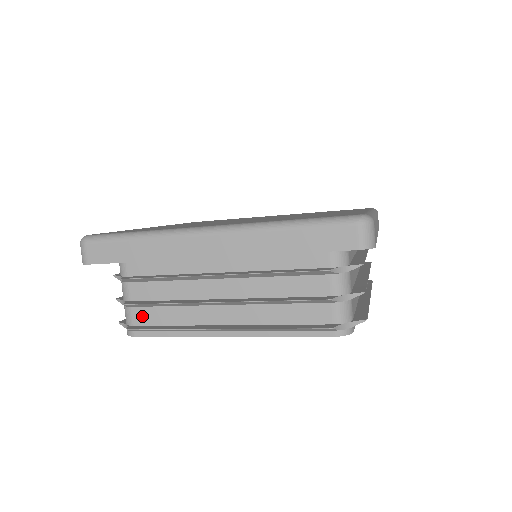
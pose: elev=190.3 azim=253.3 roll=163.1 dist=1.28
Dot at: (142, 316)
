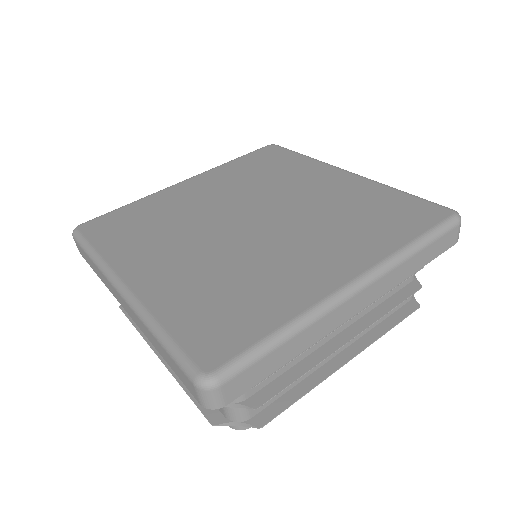
Dot at: occluded
